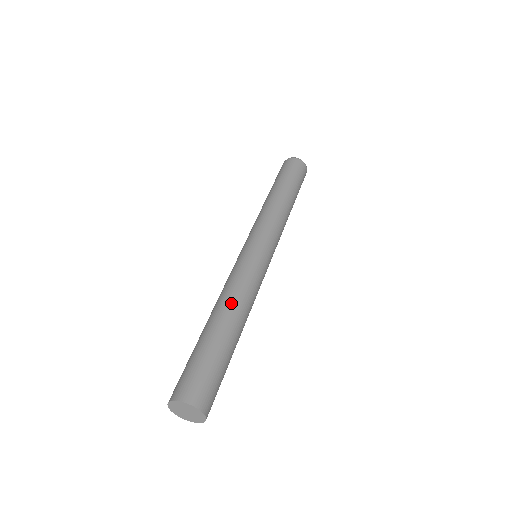
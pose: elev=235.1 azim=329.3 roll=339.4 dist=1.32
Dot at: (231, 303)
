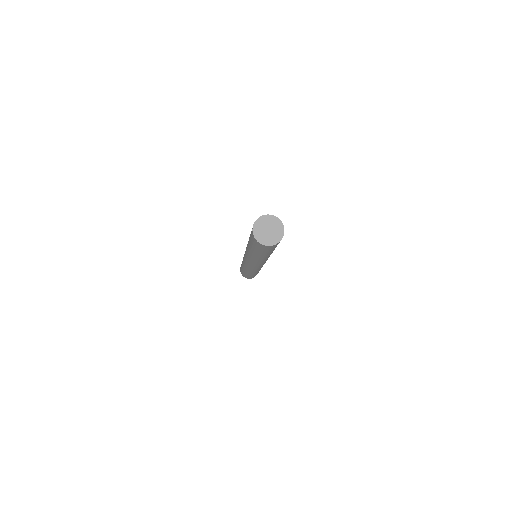
Dot at: occluded
